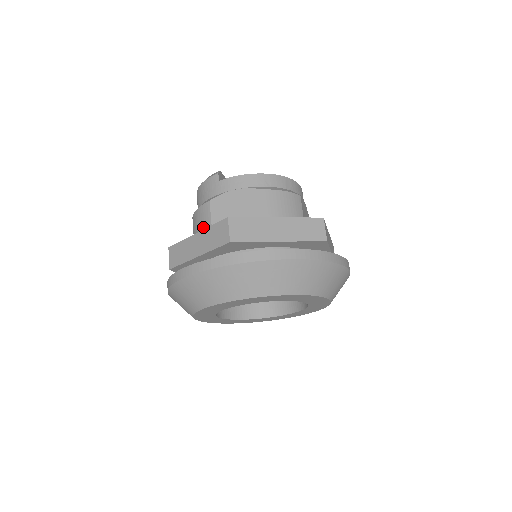
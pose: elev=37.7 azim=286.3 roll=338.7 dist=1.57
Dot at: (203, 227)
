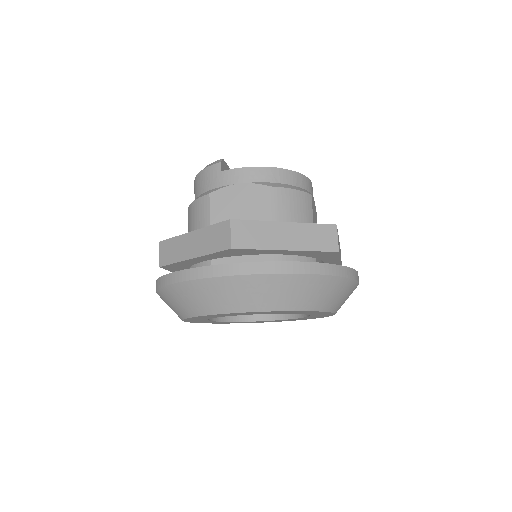
Dot at: (200, 223)
